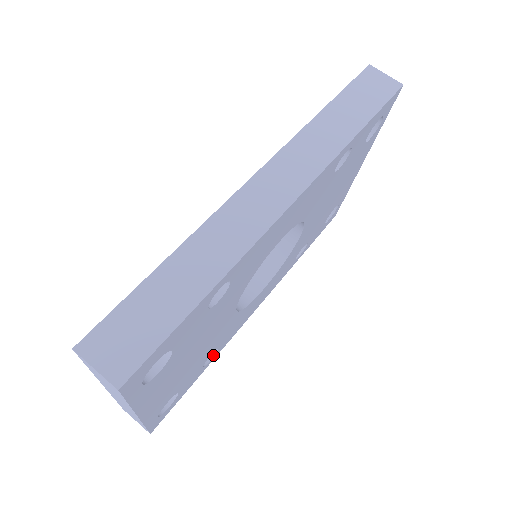
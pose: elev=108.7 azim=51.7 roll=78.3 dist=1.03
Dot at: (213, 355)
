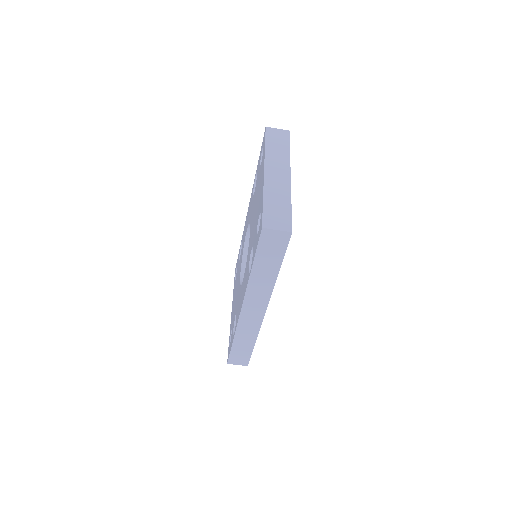
Dot at: occluded
